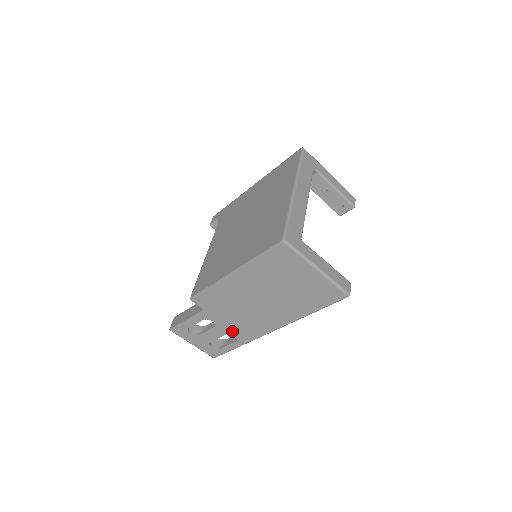
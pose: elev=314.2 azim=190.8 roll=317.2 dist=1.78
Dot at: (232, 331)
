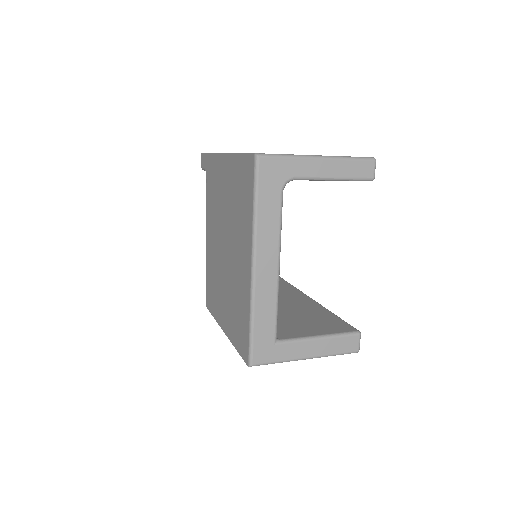
Dot at: occluded
